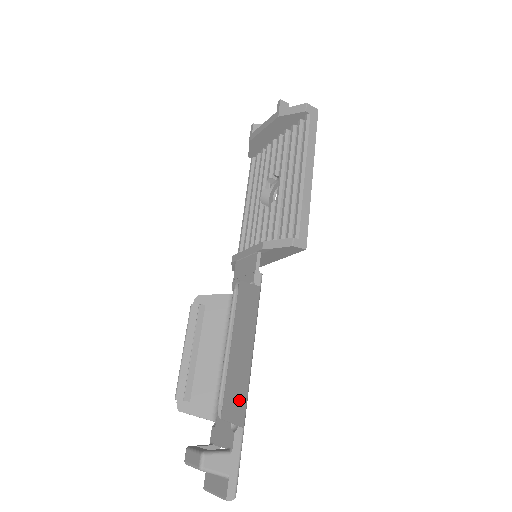
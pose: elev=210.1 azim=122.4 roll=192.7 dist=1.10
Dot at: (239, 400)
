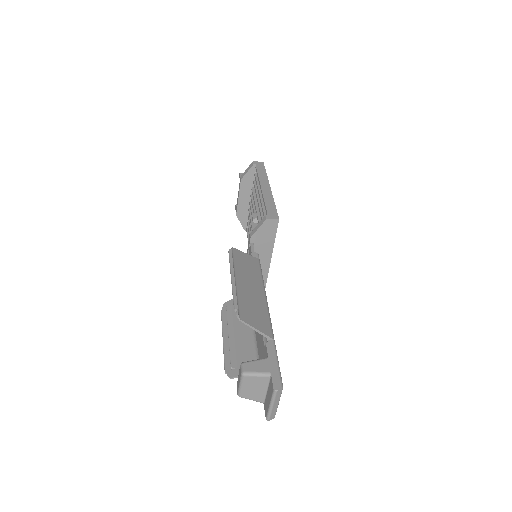
Dot at: (259, 318)
